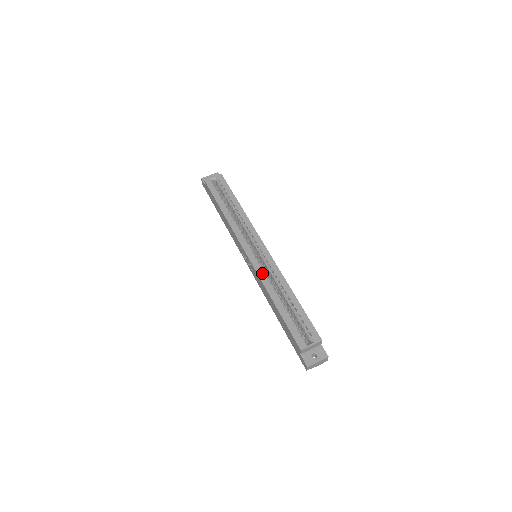
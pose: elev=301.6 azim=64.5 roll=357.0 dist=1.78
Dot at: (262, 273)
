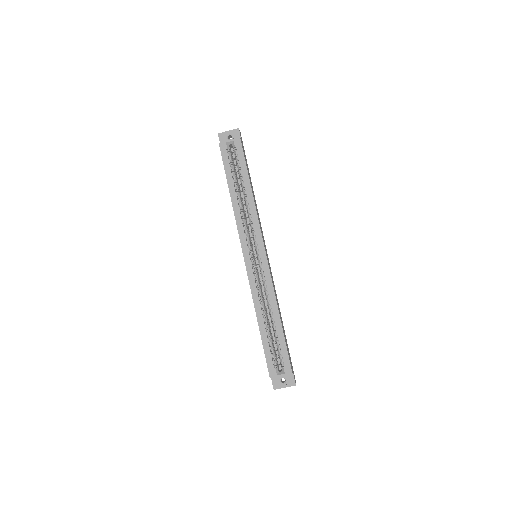
Dot at: (254, 285)
